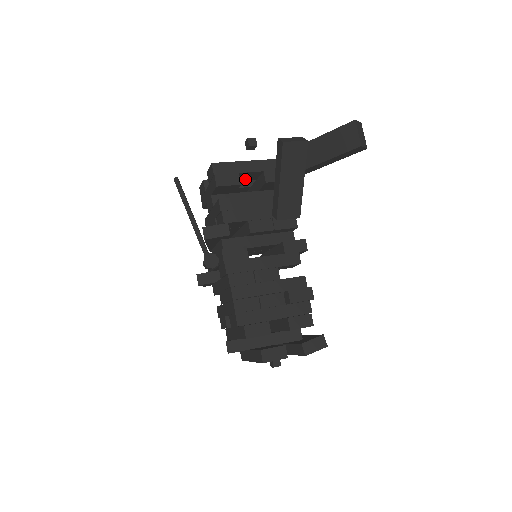
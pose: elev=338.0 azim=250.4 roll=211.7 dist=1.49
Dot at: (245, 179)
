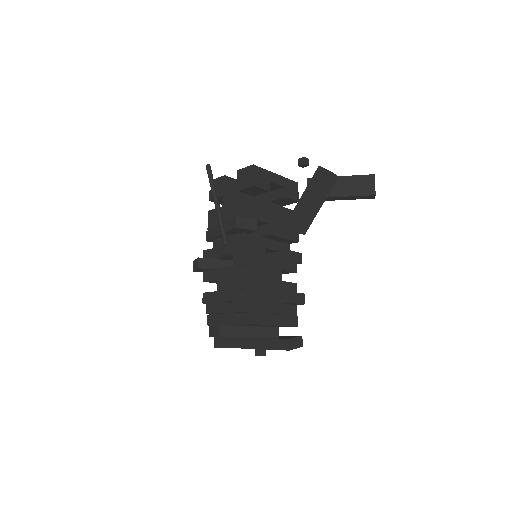
Dot at: occluded
